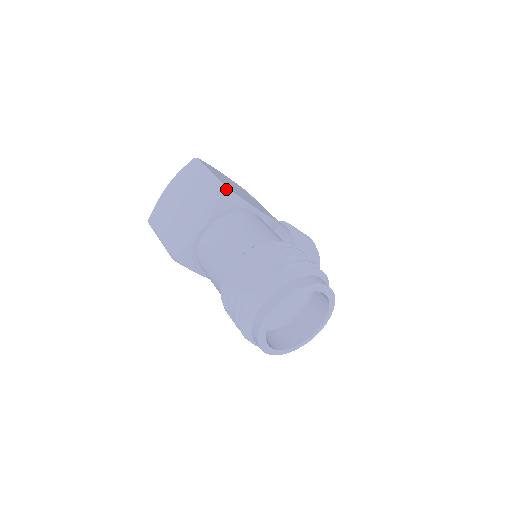
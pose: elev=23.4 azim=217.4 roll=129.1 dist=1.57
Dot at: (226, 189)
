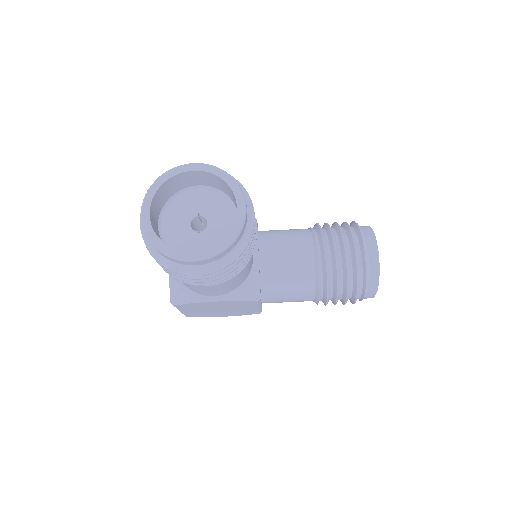
Dot at: occluded
